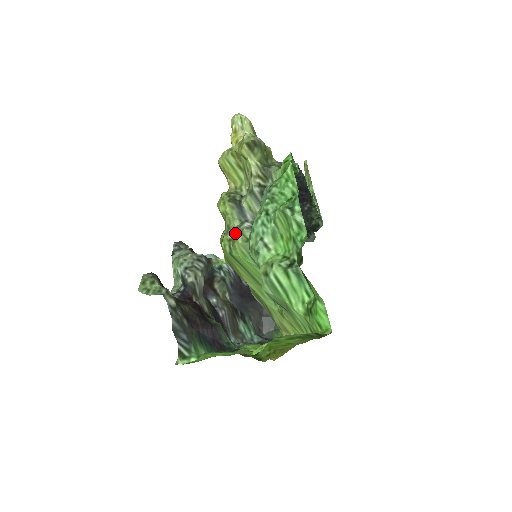
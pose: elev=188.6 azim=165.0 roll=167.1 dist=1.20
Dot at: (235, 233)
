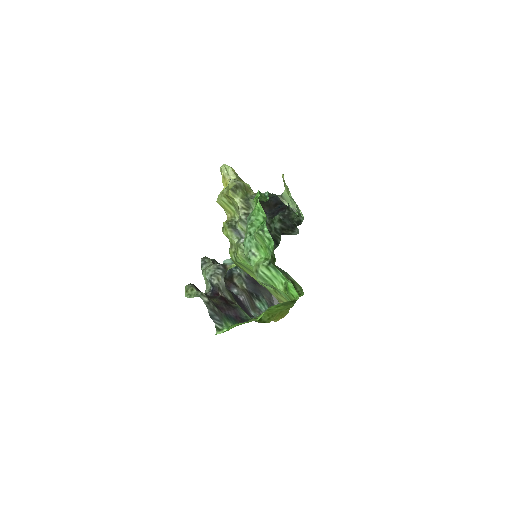
Dot at: (236, 248)
